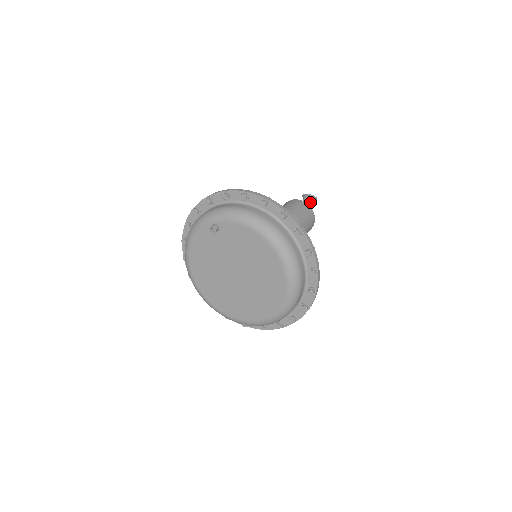
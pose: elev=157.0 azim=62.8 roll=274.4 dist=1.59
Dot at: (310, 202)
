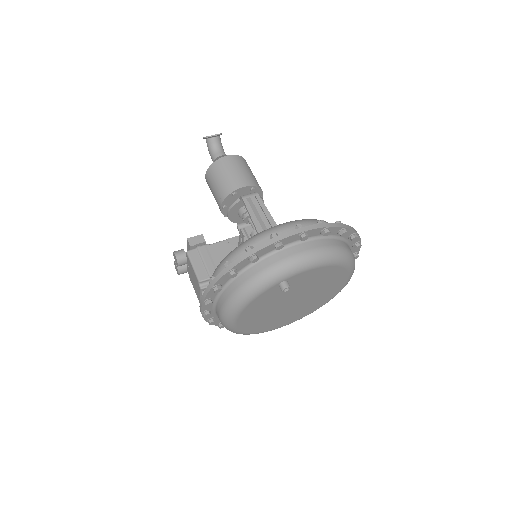
Dot at: (220, 143)
